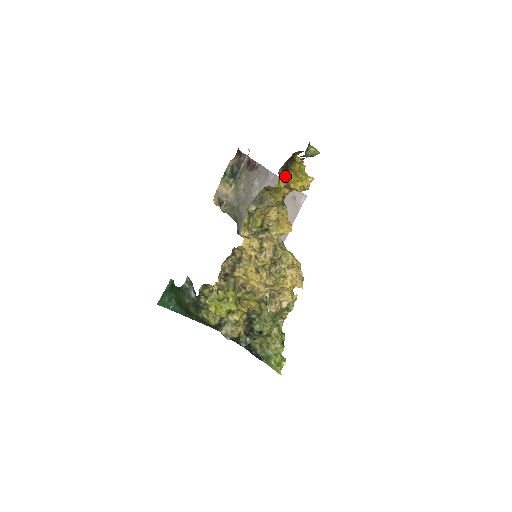
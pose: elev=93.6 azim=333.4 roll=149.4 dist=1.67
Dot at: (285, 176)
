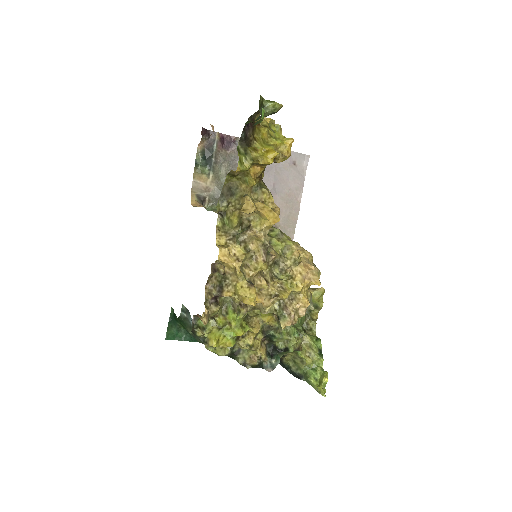
Dot at: (248, 151)
